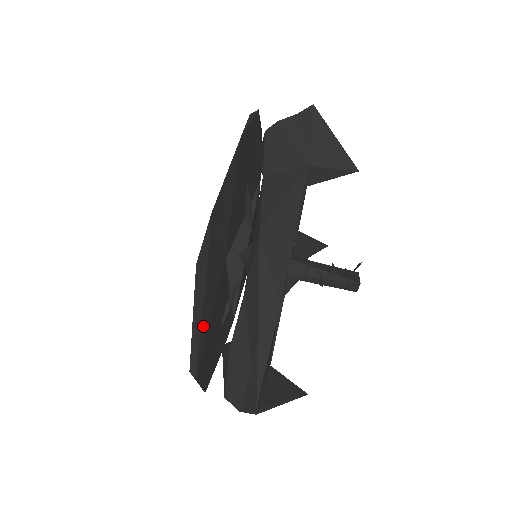
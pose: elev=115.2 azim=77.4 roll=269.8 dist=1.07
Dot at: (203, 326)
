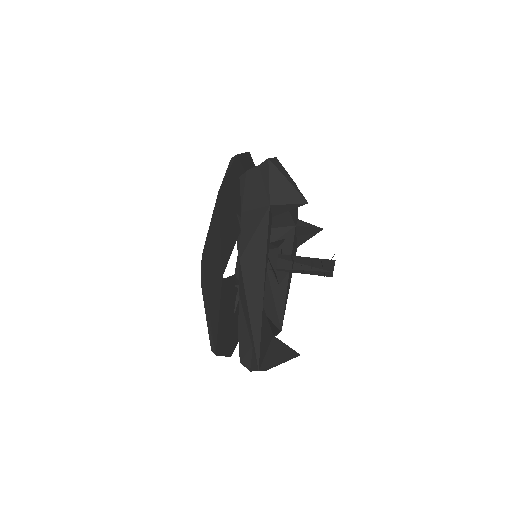
Dot at: (213, 323)
